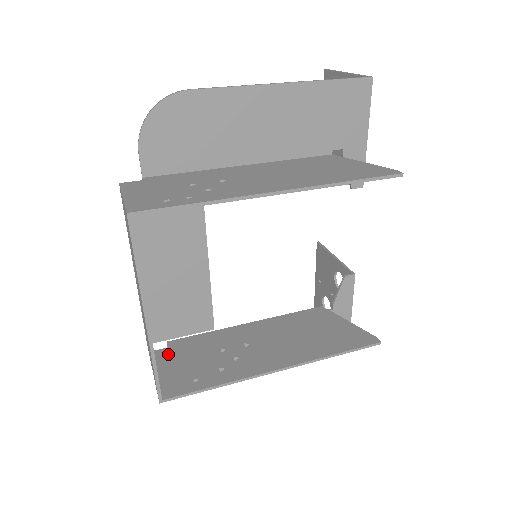
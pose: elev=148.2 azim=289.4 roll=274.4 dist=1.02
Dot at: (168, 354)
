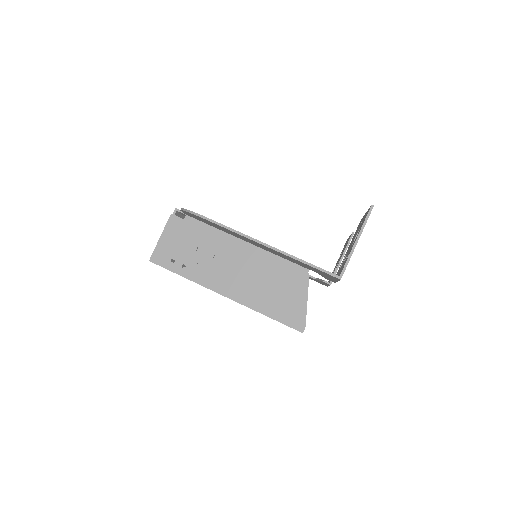
Dot at: occluded
